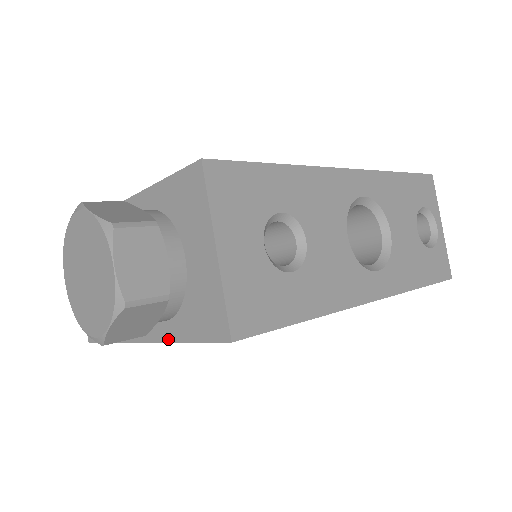
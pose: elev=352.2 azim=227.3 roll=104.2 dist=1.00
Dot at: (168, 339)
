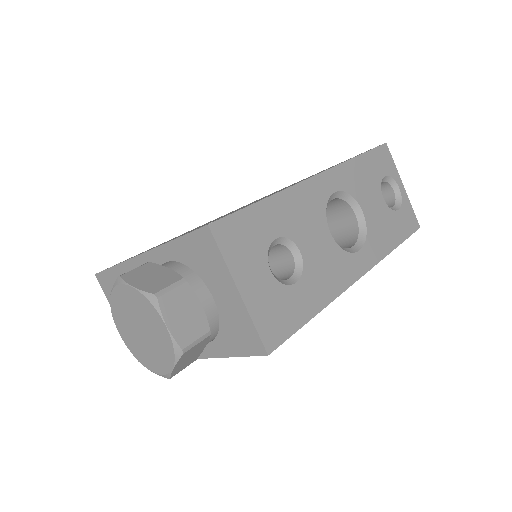
Dot at: (213, 356)
